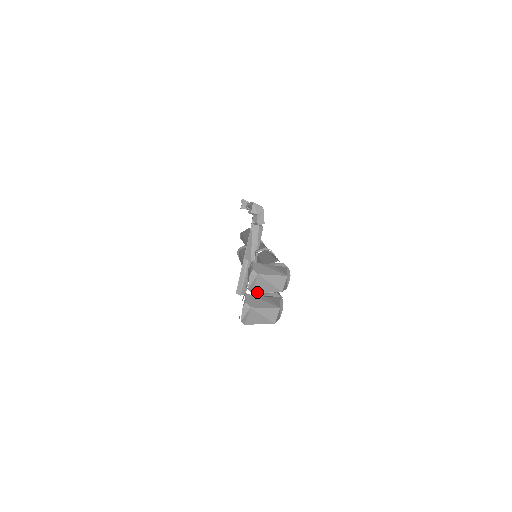
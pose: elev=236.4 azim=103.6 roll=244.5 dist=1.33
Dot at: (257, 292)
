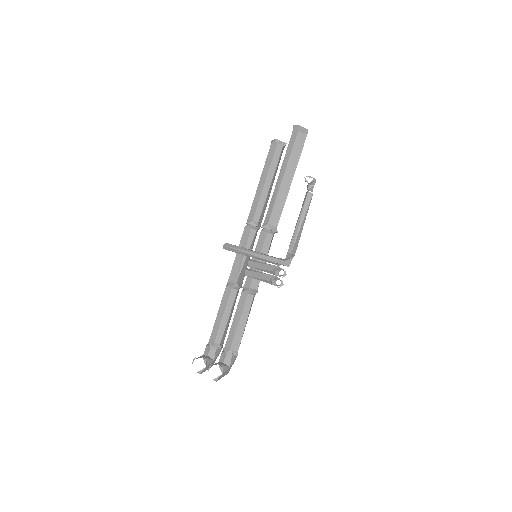
Dot at: occluded
